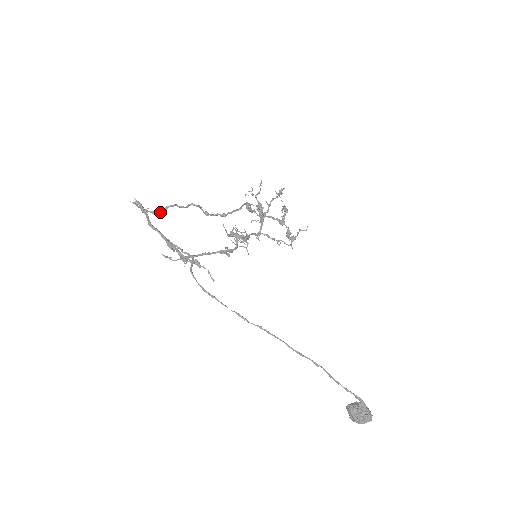
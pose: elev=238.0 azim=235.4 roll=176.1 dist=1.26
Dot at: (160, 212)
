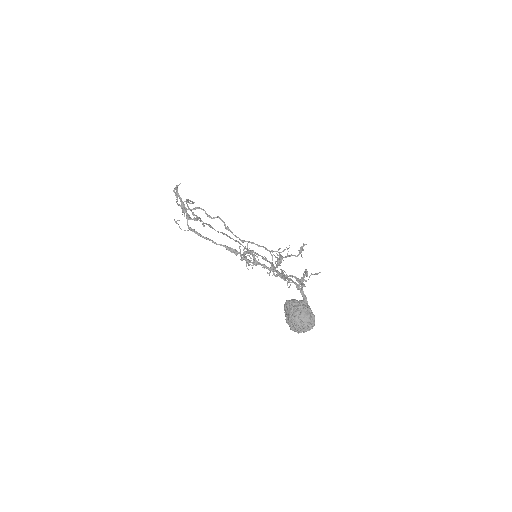
Dot at: occluded
